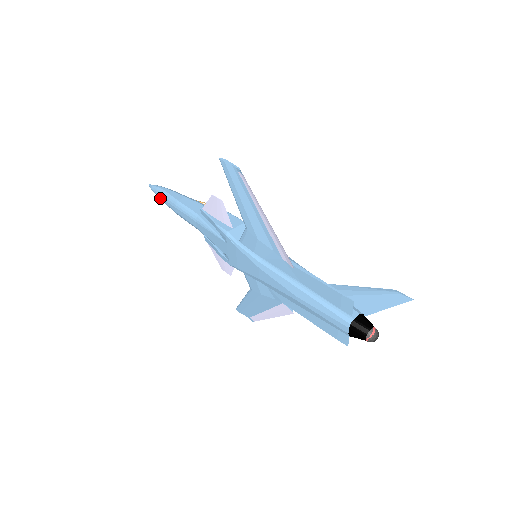
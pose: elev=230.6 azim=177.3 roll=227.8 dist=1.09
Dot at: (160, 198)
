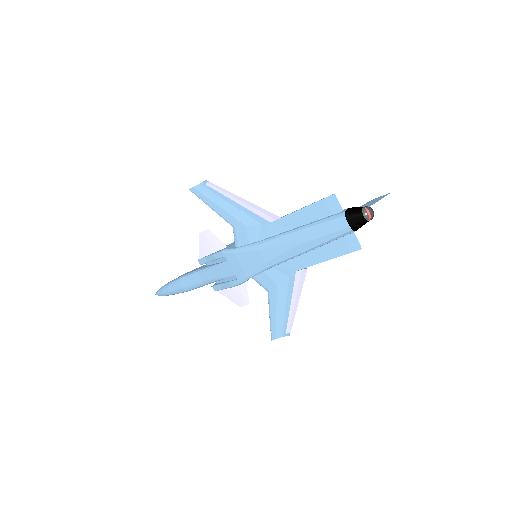
Dot at: (167, 292)
